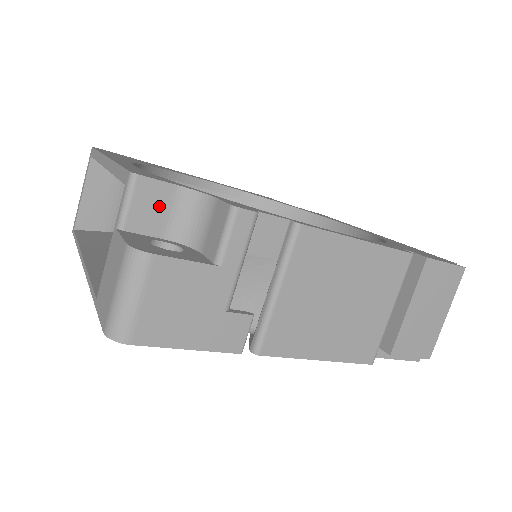
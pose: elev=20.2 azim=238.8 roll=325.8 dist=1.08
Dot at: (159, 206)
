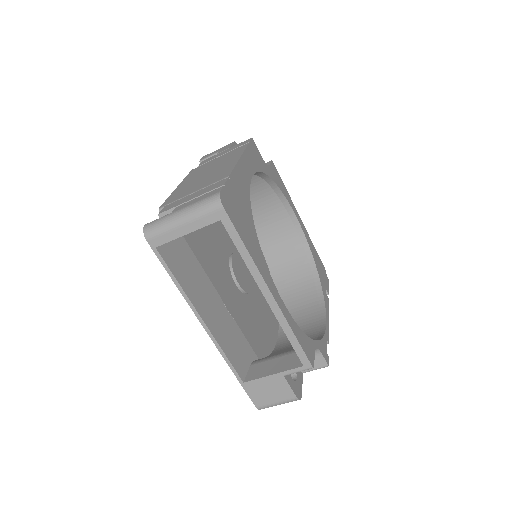
Dot at: occluded
